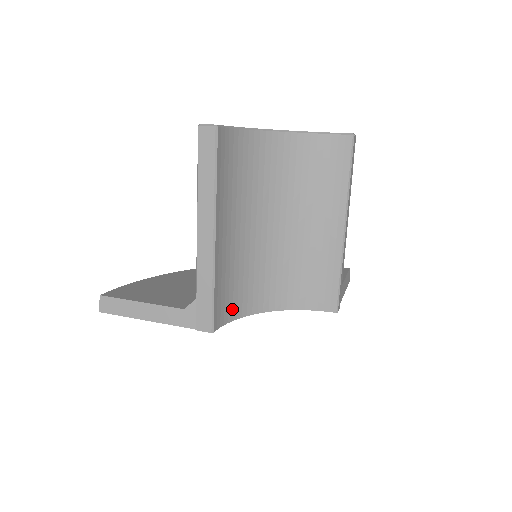
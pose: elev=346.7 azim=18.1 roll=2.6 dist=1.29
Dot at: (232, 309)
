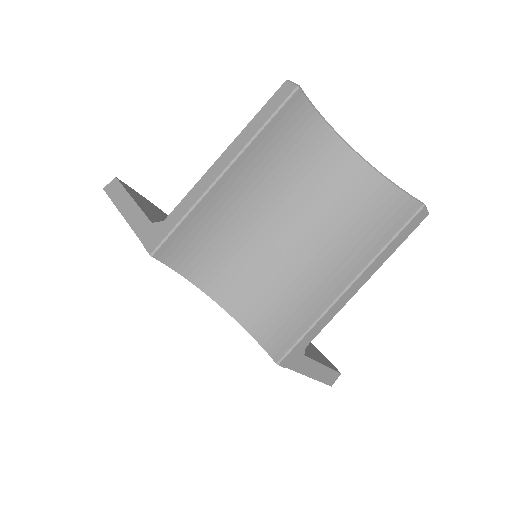
Dot at: (189, 263)
